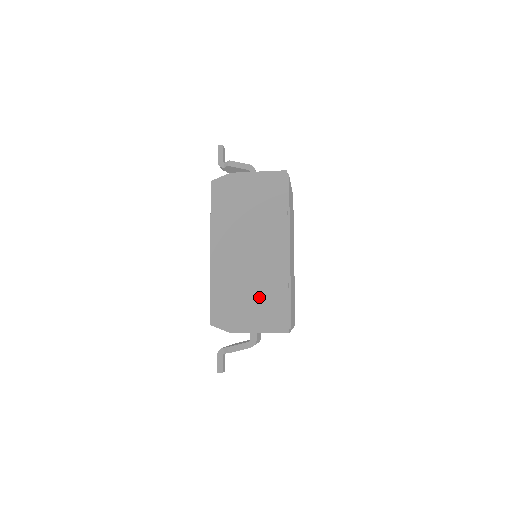
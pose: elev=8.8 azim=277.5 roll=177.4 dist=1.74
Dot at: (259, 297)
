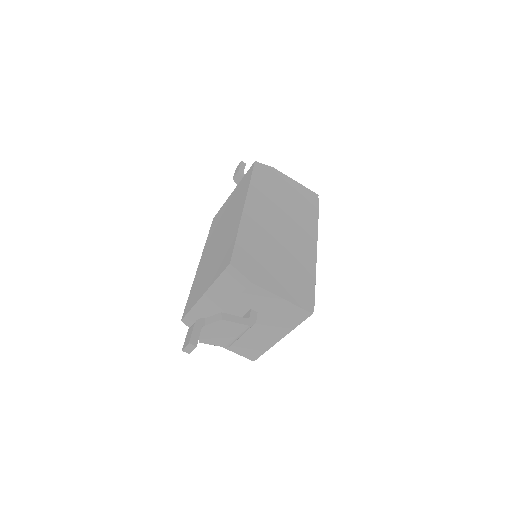
Dot at: (286, 267)
